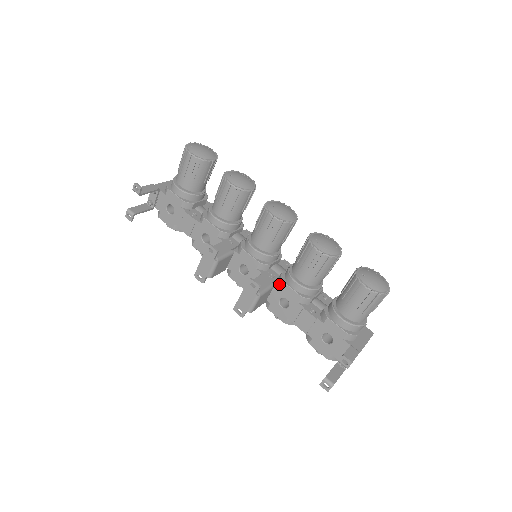
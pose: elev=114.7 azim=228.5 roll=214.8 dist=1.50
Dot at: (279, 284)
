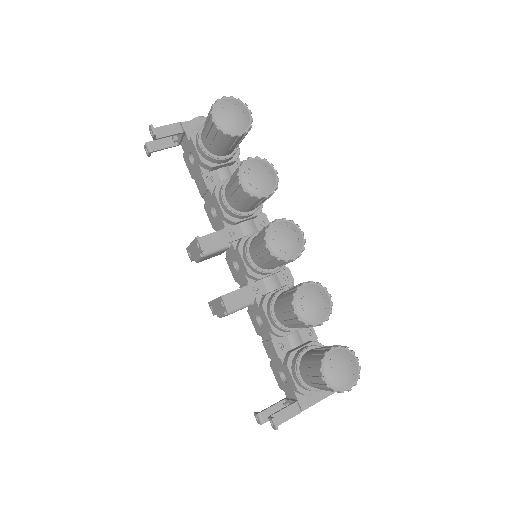
Dot at: (260, 304)
